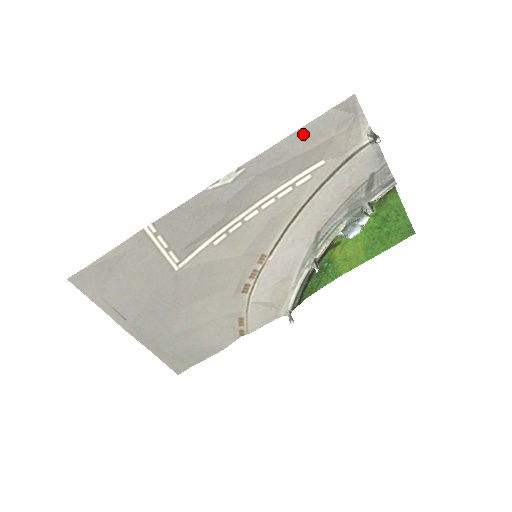
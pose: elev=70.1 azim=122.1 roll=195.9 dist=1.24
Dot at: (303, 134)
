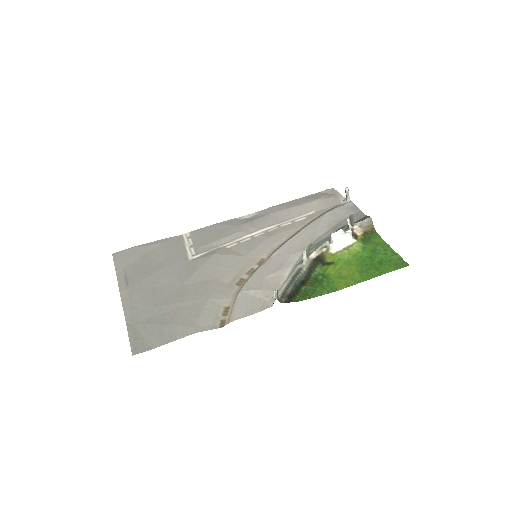
Dot at: (301, 200)
